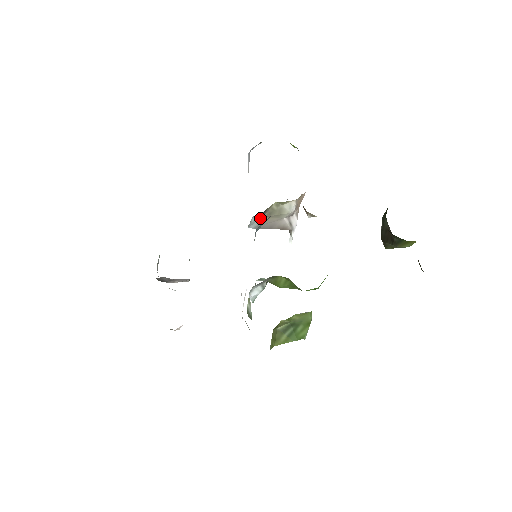
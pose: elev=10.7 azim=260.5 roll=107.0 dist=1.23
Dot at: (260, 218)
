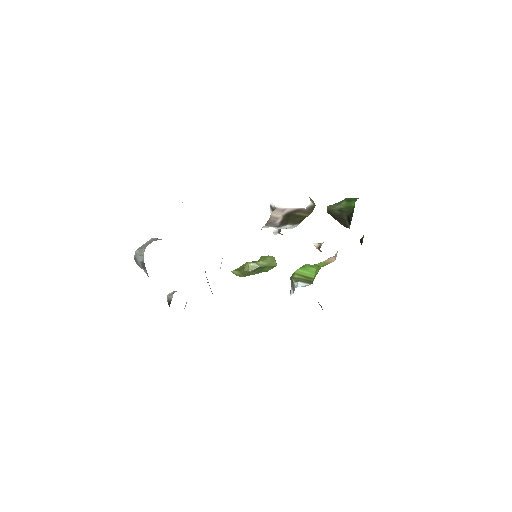
Dot at: occluded
